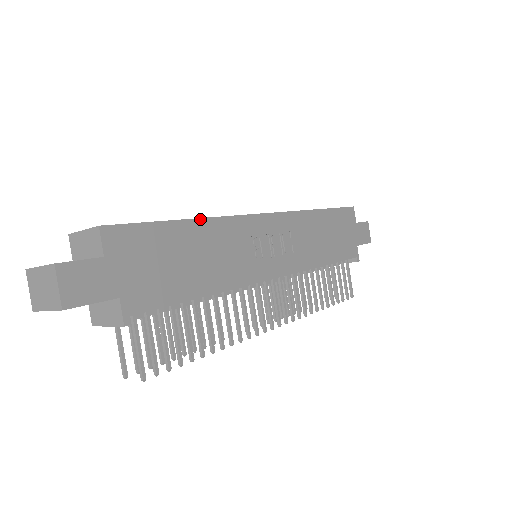
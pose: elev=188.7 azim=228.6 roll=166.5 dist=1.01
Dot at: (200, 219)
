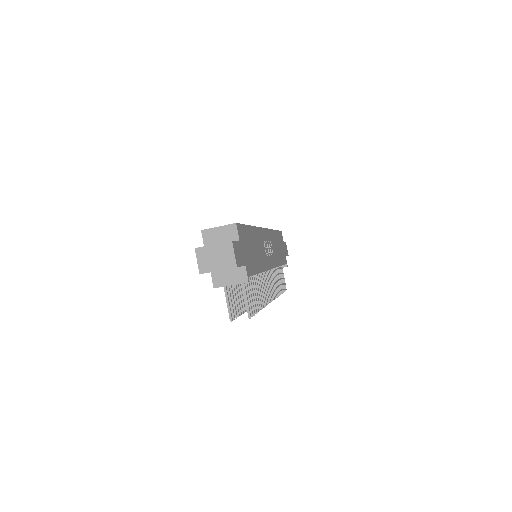
Dot at: (253, 226)
